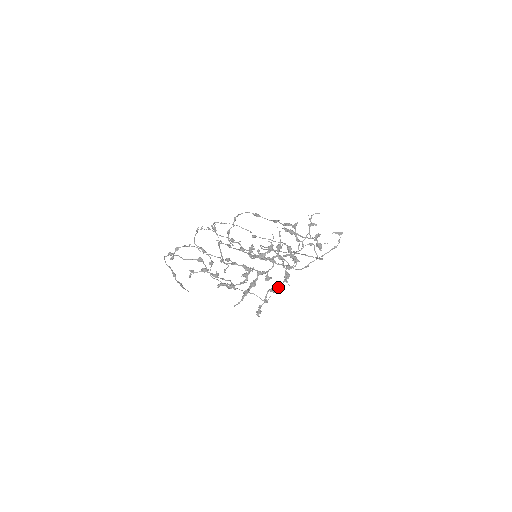
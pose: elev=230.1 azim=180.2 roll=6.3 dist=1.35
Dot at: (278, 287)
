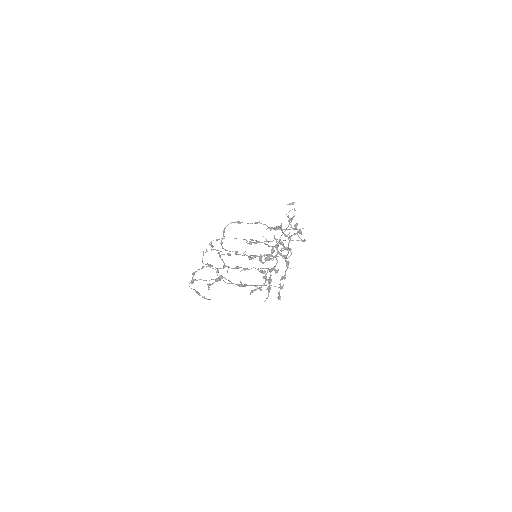
Dot at: (285, 274)
